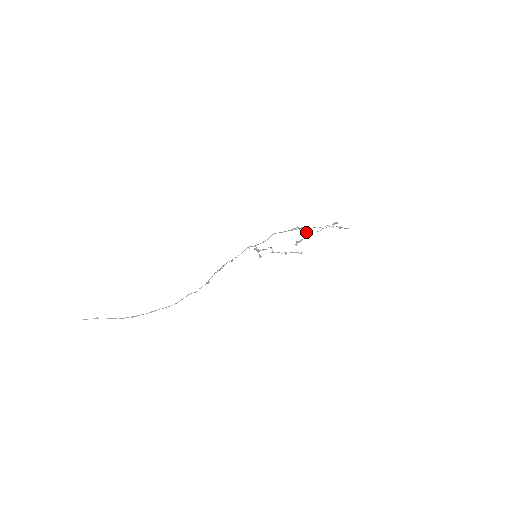
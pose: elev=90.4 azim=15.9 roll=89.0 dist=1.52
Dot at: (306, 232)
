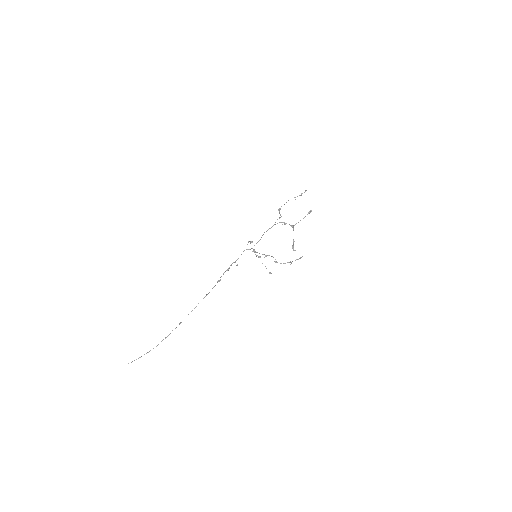
Dot at: (279, 210)
